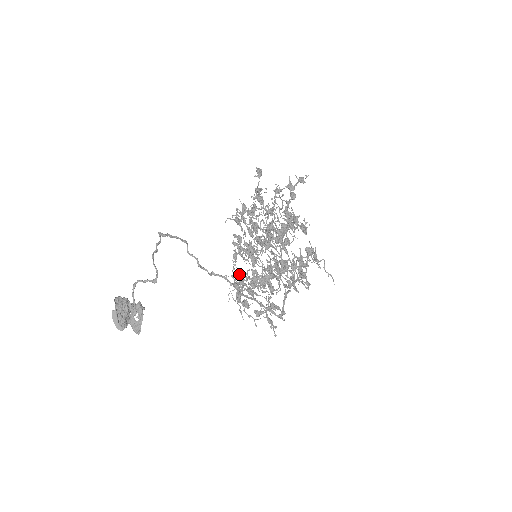
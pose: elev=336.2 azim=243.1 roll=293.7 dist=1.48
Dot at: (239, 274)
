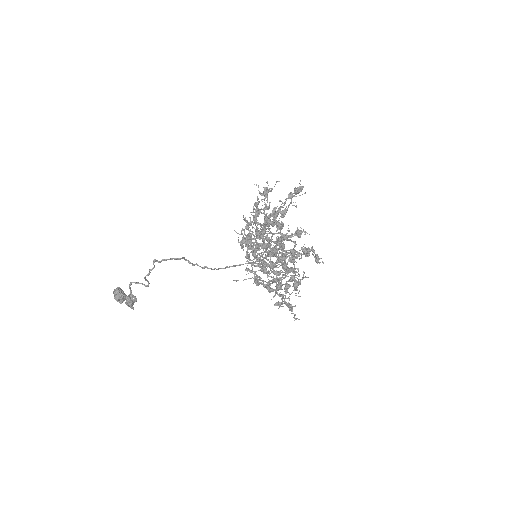
Dot at: (245, 240)
